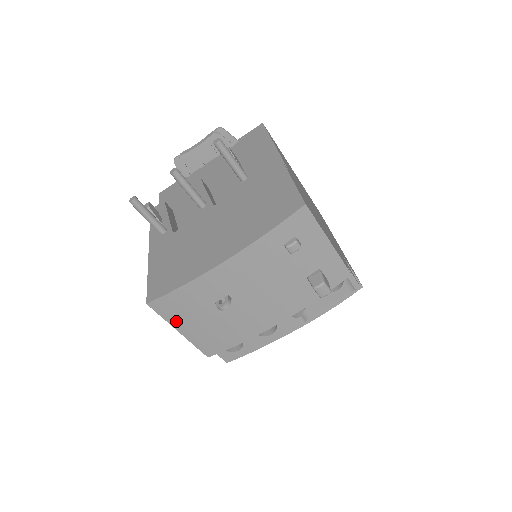
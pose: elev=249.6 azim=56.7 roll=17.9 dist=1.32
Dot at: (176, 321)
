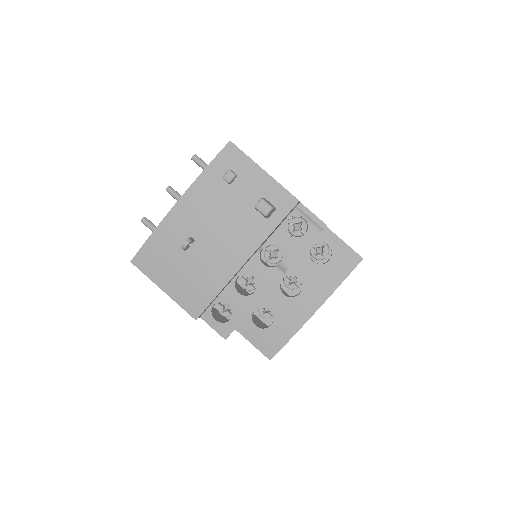
Dot at: (157, 277)
